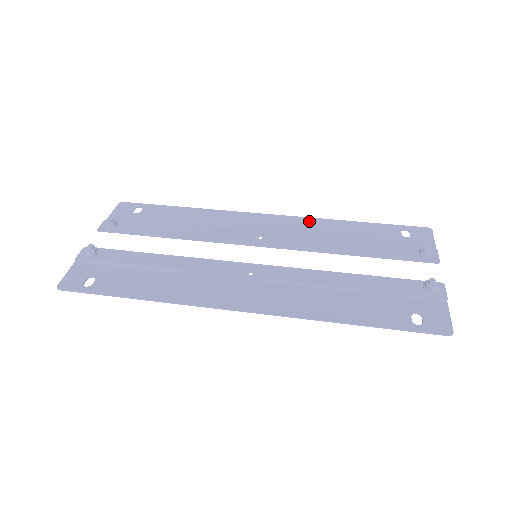
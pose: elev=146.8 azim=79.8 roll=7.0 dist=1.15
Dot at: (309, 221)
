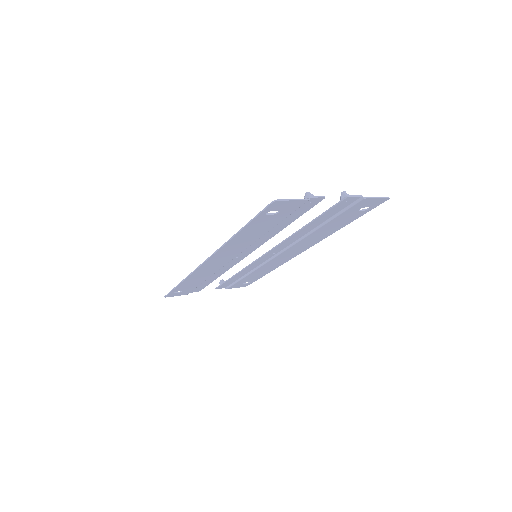
Dot at: (316, 240)
